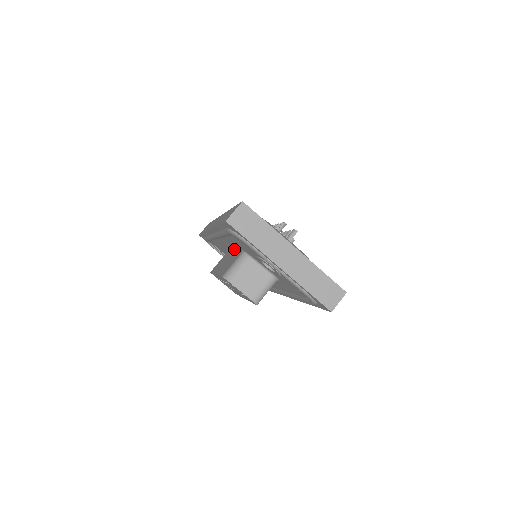
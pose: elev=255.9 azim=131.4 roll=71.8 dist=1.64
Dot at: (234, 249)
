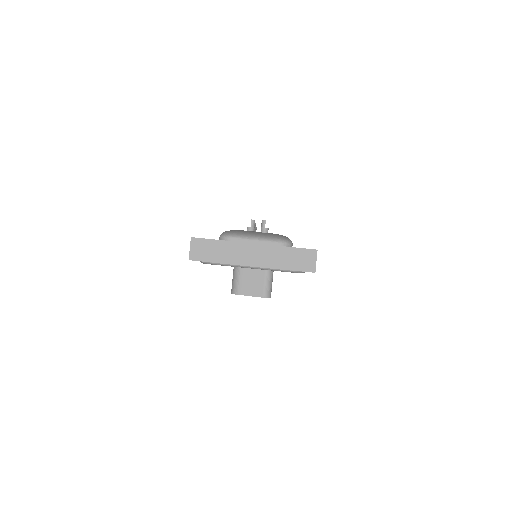
Dot at: occluded
